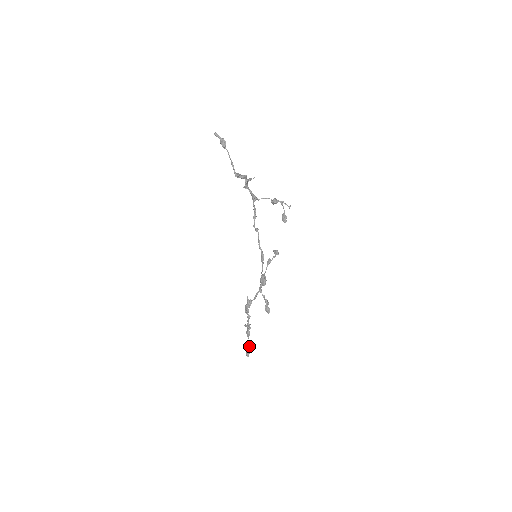
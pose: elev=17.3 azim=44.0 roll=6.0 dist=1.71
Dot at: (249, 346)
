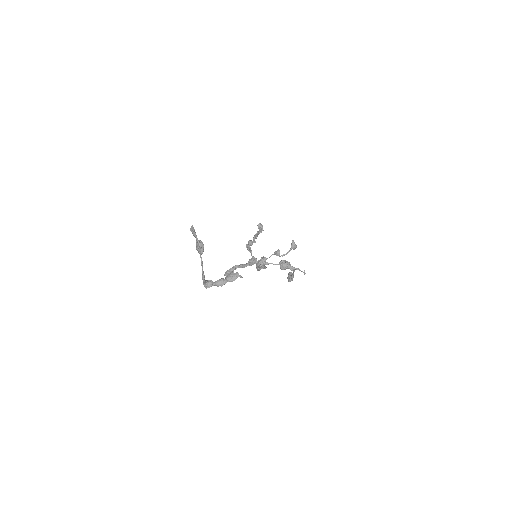
Dot at: occluded
